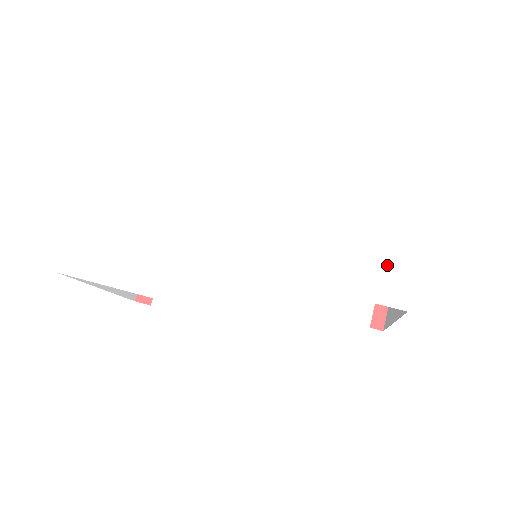
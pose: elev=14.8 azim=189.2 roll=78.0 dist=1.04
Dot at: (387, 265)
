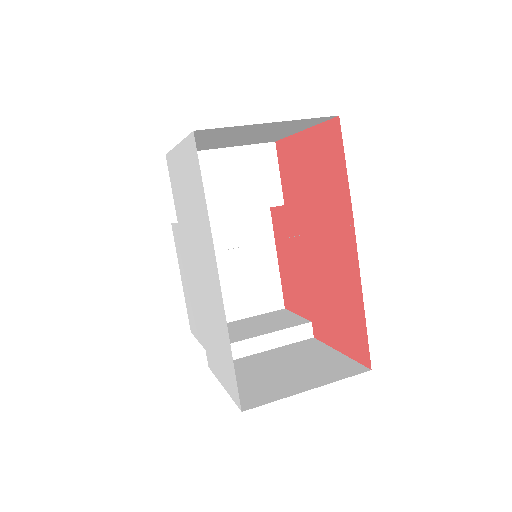
Dot at: (211, 359)
